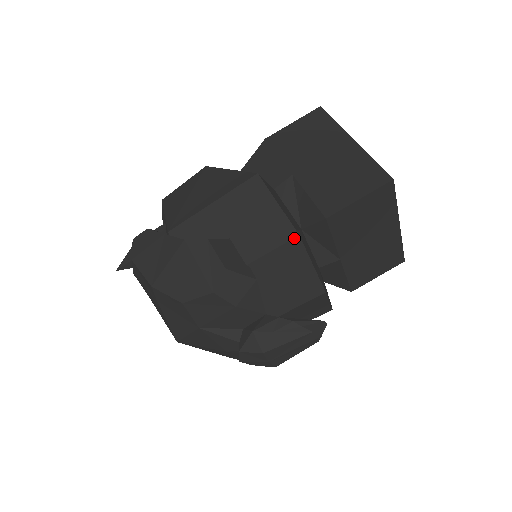
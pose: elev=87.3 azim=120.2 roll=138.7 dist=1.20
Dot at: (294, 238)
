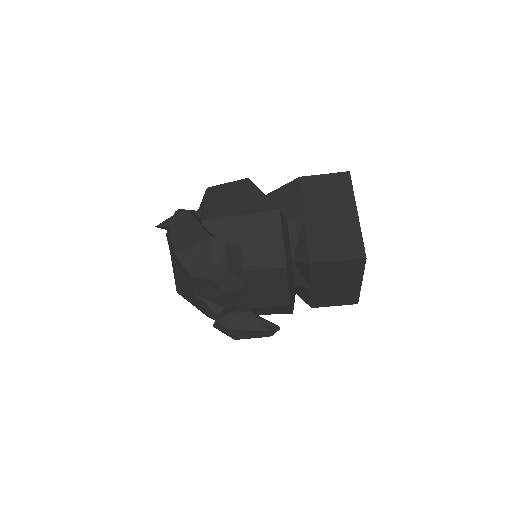
Dot at: (282, 268)
